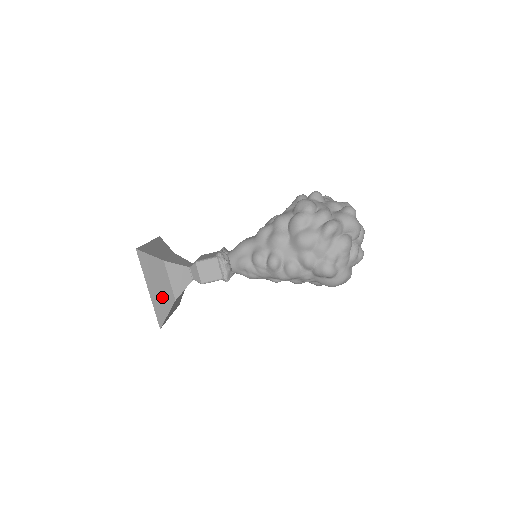
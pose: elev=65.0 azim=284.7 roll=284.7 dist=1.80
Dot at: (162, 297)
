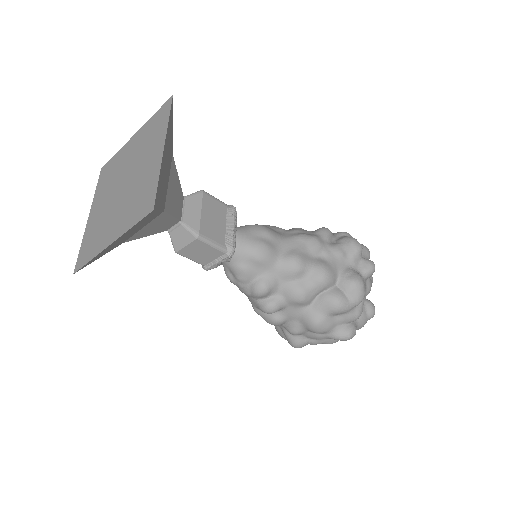
Dot at: (114, 245)
